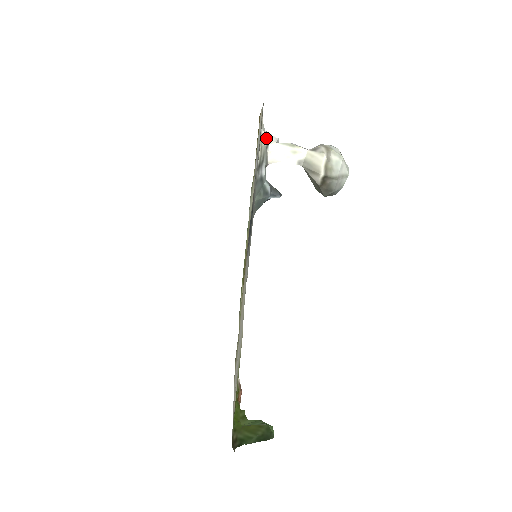
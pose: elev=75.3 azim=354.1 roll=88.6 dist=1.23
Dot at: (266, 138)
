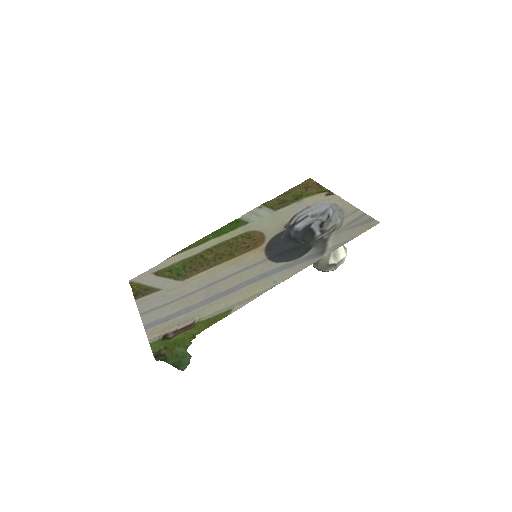
Dot at: (341, 220)
